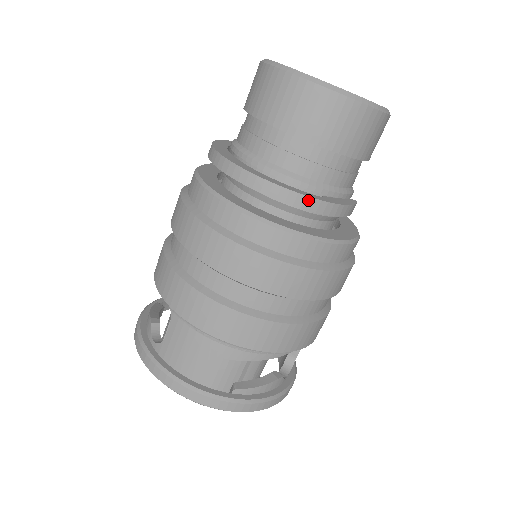
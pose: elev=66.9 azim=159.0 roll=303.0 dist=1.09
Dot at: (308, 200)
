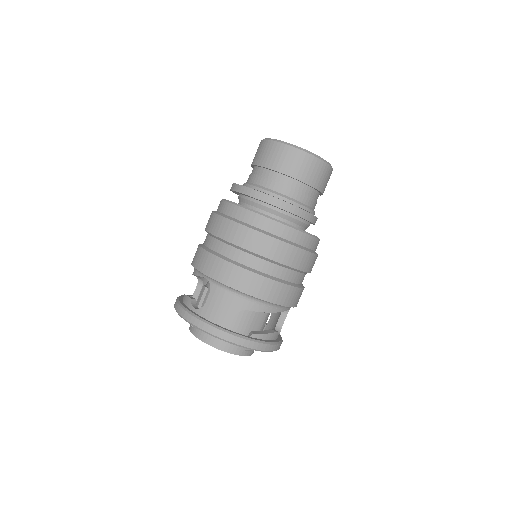
Dot at: (297, 209)
